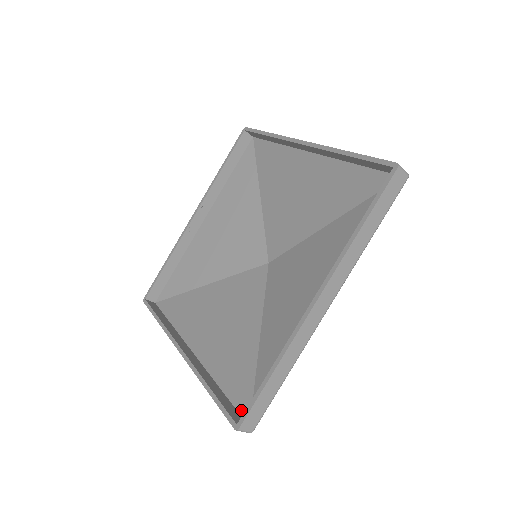
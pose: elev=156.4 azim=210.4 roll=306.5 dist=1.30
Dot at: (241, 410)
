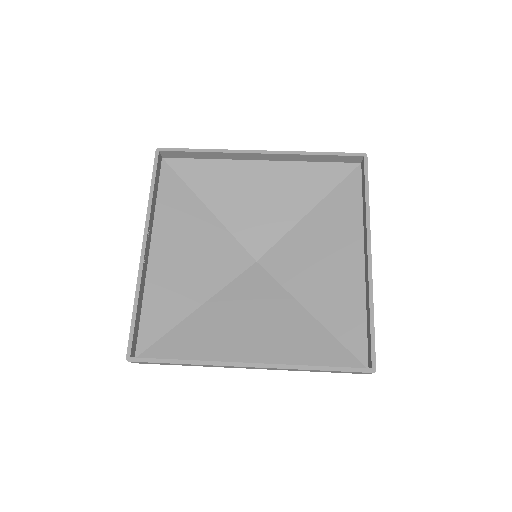
Dot at: (350, 366)
